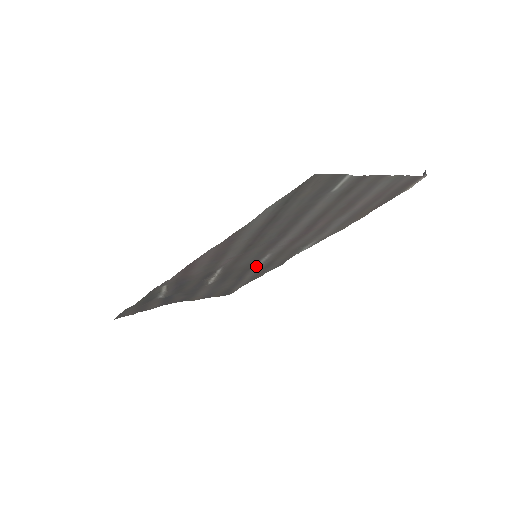
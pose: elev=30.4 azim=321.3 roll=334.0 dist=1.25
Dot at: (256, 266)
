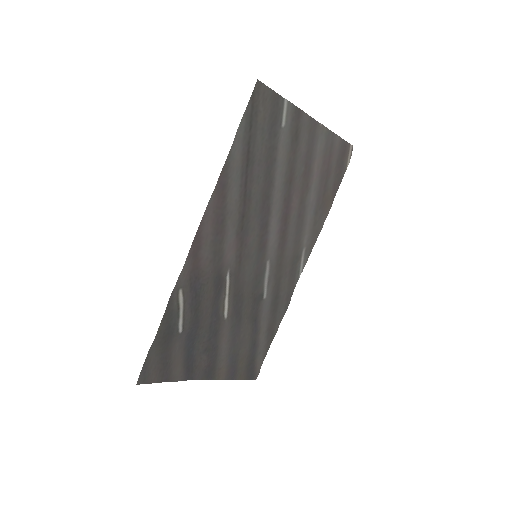
Dot at: (264, 296)
